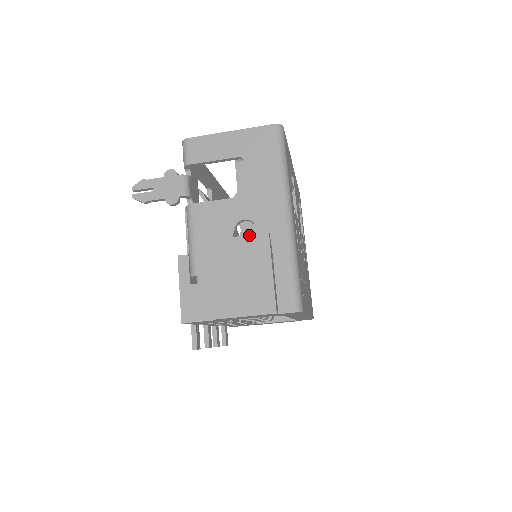
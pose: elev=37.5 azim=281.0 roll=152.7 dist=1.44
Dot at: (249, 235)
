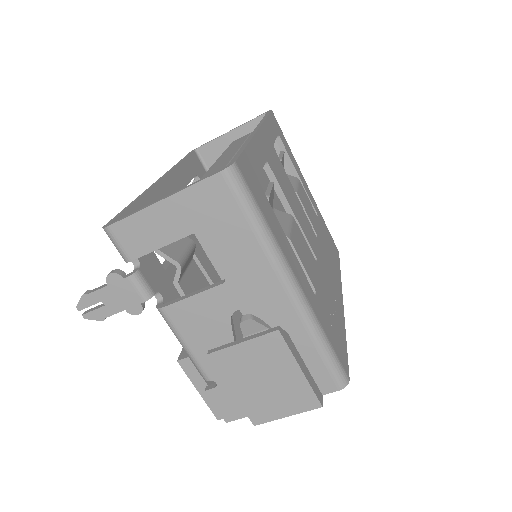
Dot at: (255, 338)
